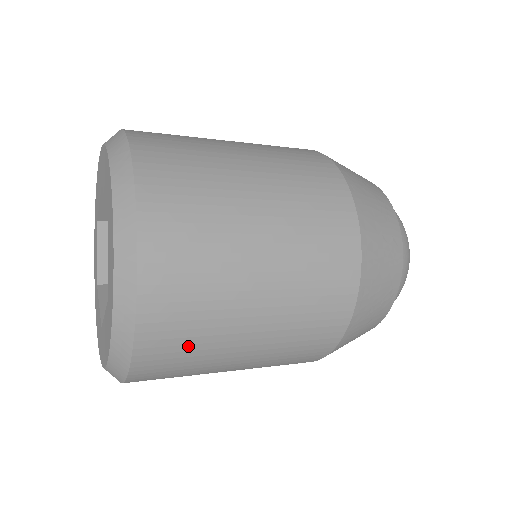
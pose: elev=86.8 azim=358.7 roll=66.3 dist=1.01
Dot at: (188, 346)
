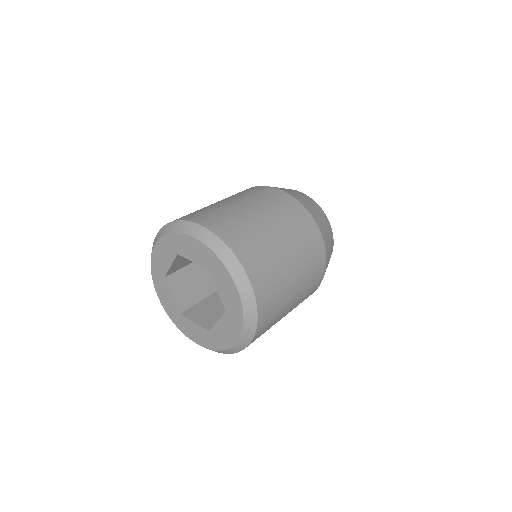
Dot at: occluded
